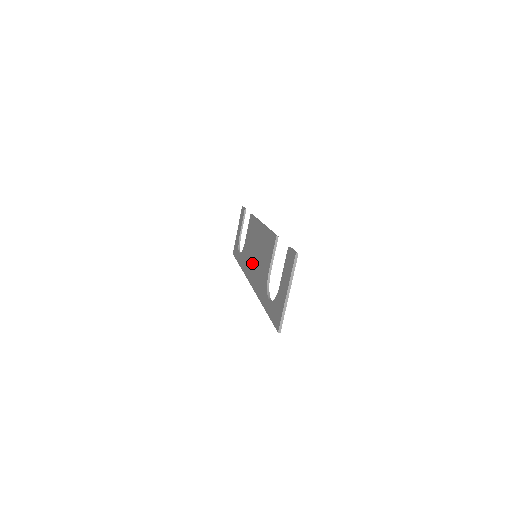
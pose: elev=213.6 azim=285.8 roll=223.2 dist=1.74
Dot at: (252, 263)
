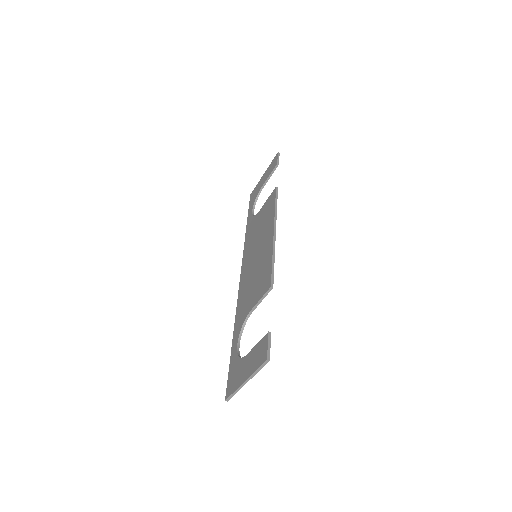
Dot at: (250, 258)
